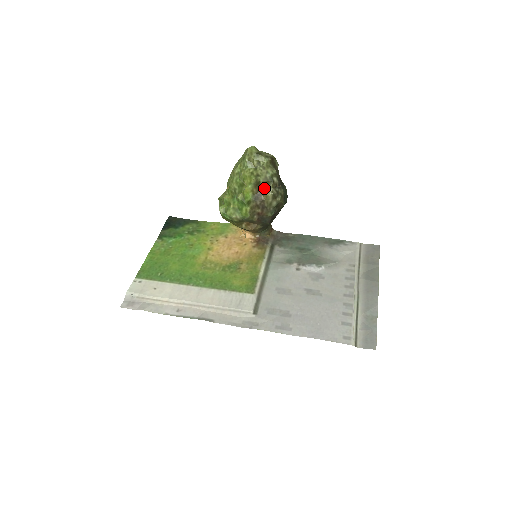
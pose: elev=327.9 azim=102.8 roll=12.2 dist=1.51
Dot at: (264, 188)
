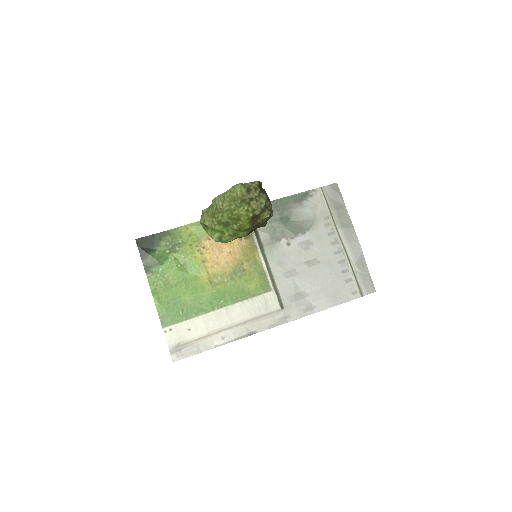
Dot at: (260, 215)
